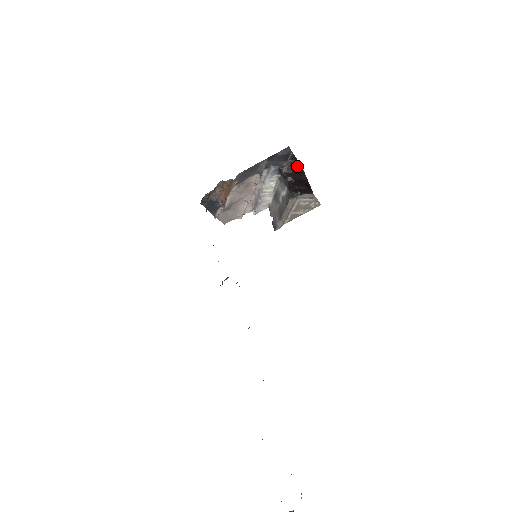
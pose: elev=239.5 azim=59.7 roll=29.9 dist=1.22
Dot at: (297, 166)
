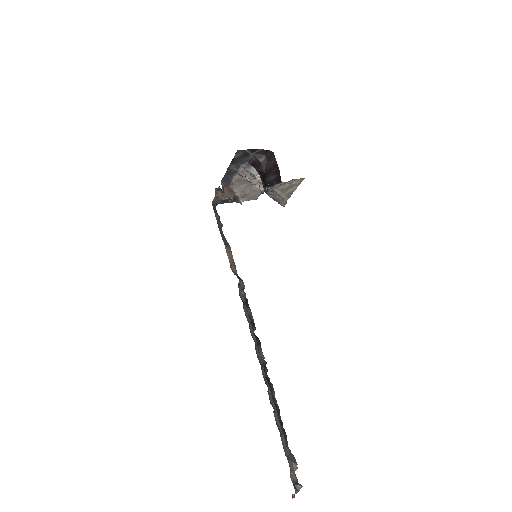
Dot at: (264, 153)
